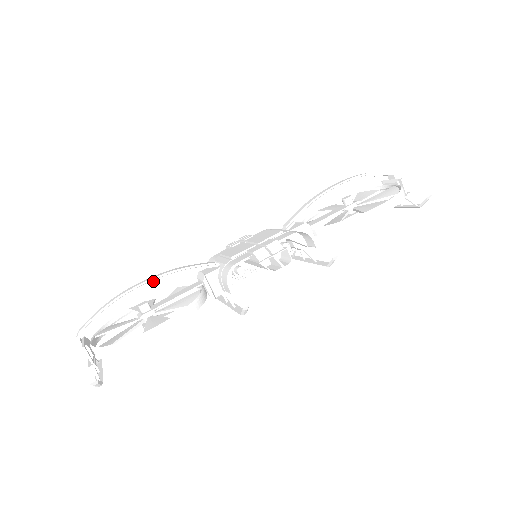
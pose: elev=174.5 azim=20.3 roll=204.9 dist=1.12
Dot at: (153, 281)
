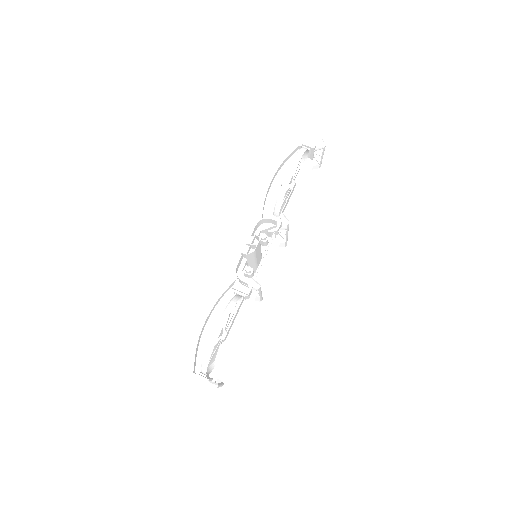
Dot at: (208, 313)
